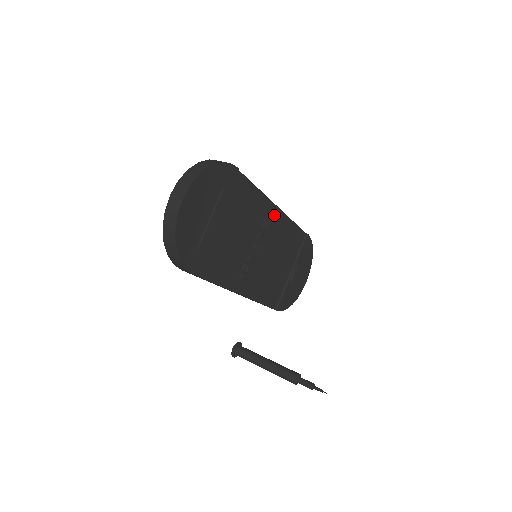
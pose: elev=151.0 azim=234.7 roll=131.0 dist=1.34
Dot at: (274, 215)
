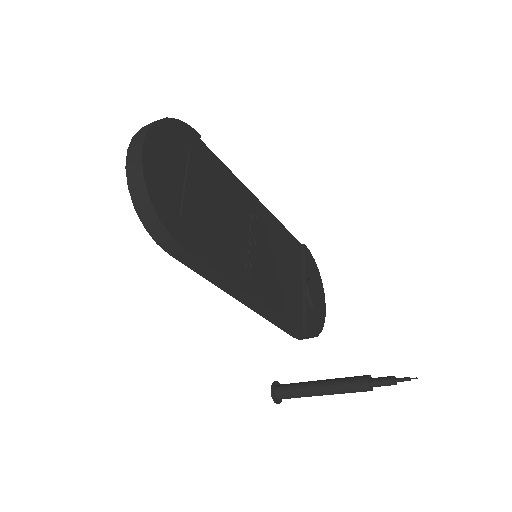
Dot at: (259, 210)
